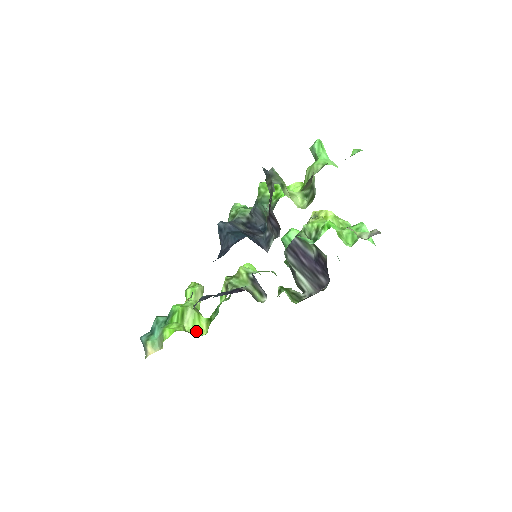
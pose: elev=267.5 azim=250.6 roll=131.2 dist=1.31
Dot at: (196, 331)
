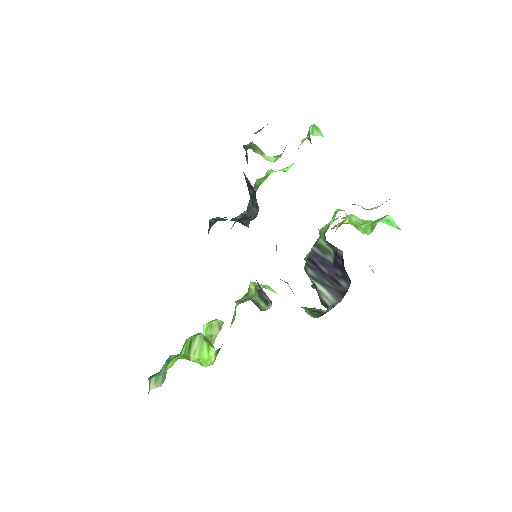
Dot at: (202, 362)
